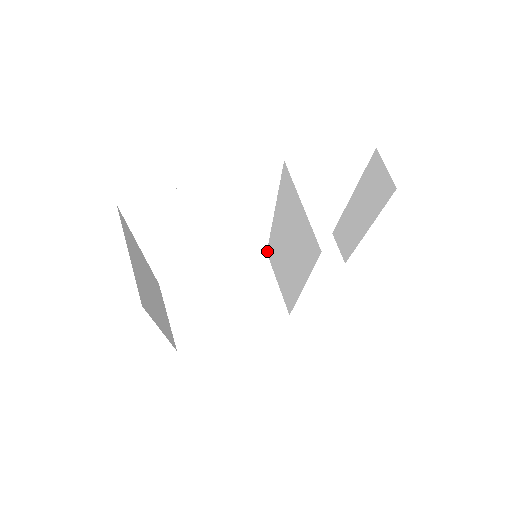
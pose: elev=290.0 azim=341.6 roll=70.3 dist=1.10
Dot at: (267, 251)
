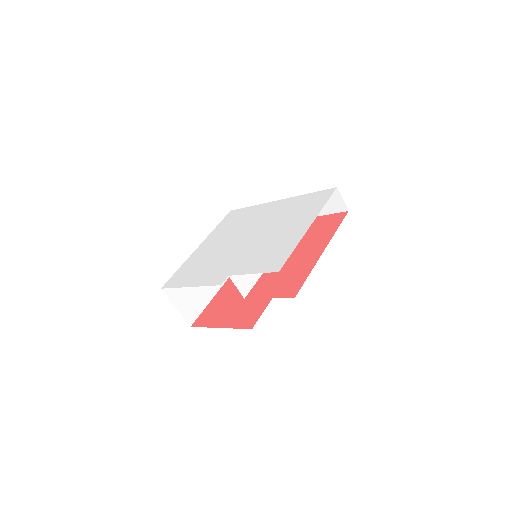
Dot at: (287, 201)
